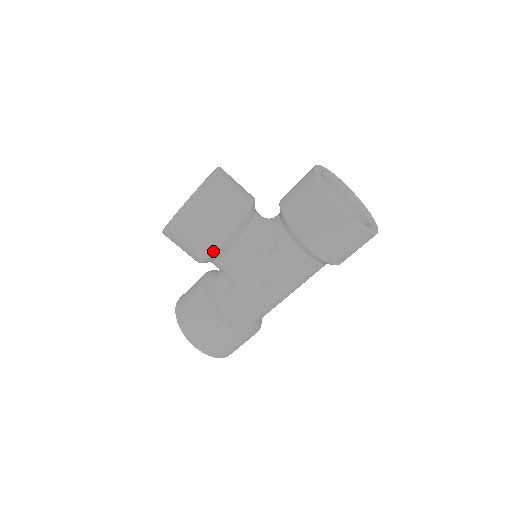
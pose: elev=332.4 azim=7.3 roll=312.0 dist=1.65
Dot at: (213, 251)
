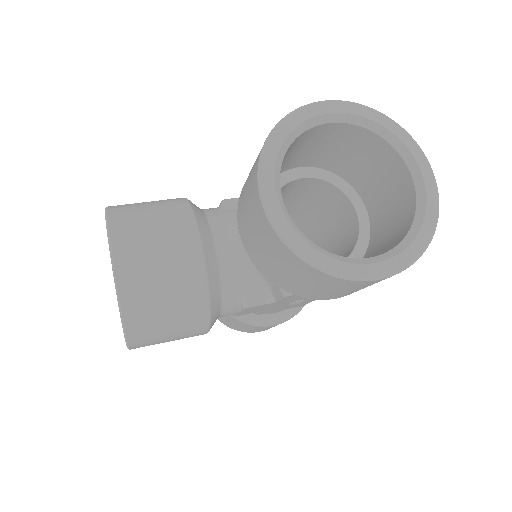
Dot at: occluded
